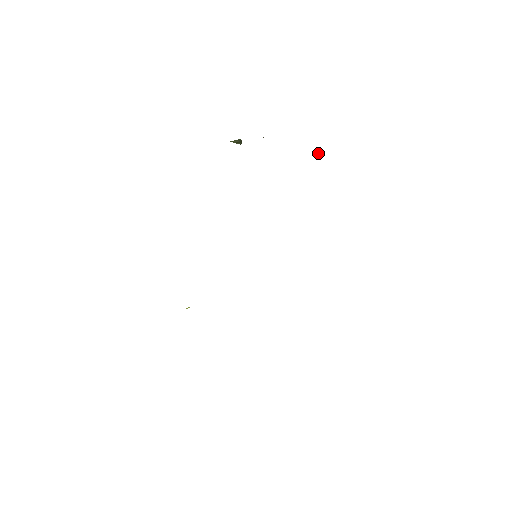
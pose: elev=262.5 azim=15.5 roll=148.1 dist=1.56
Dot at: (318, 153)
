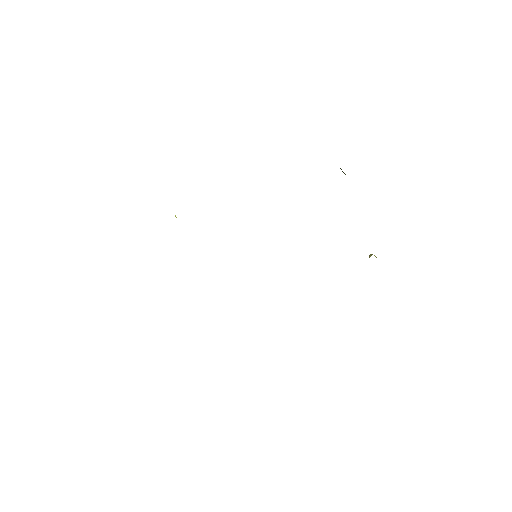
Dot at: occluded
